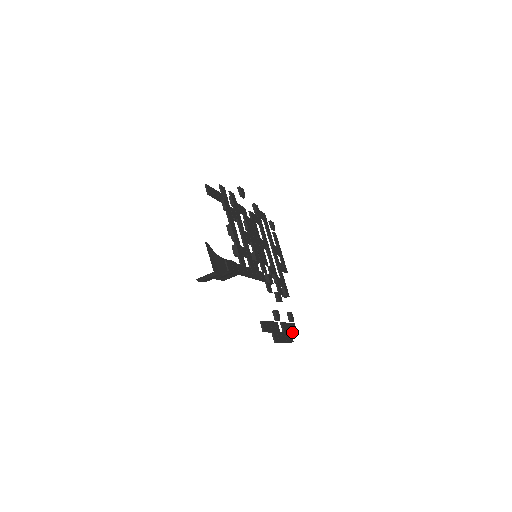
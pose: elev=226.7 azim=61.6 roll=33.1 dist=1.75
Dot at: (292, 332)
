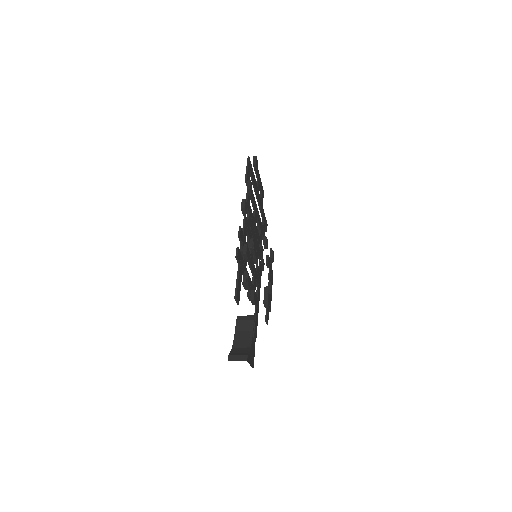
Dot at: occluded
